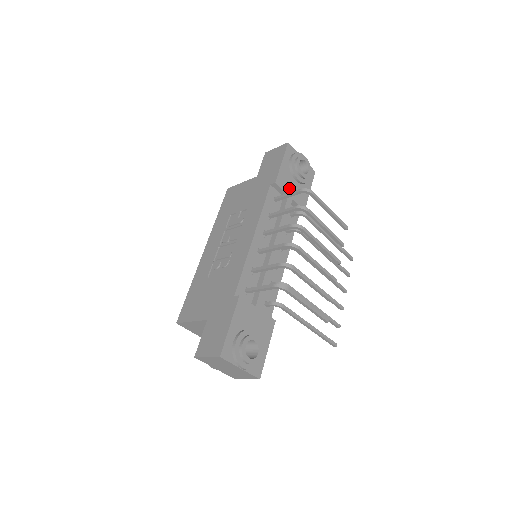
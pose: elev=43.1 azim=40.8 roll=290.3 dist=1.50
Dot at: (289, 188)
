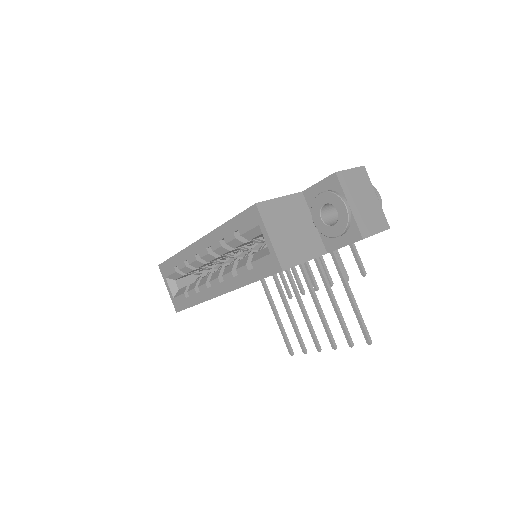
Dot at: occluded
